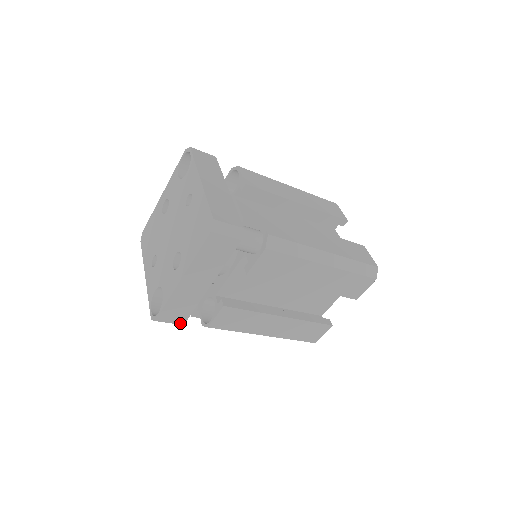
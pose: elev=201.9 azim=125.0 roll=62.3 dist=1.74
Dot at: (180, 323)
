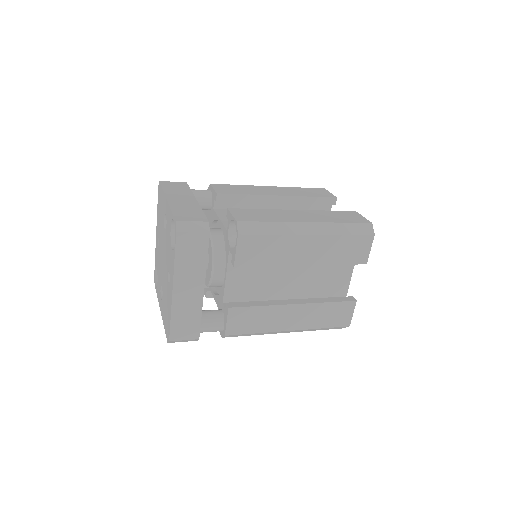
Dot at: occluded
